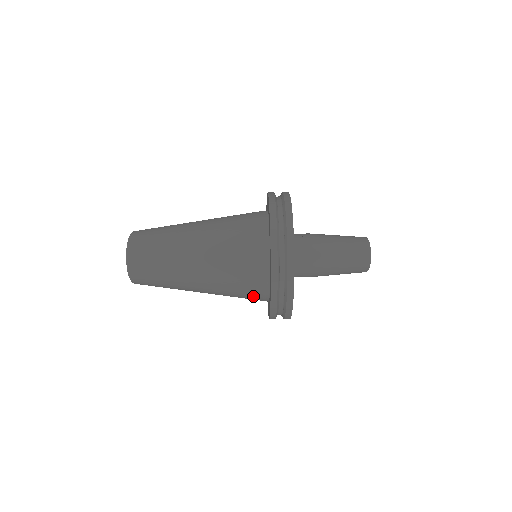
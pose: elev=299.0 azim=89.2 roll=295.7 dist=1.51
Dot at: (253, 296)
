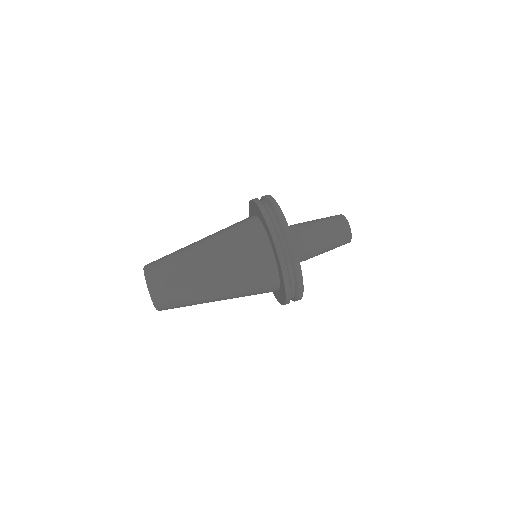
Dot at: occluded
